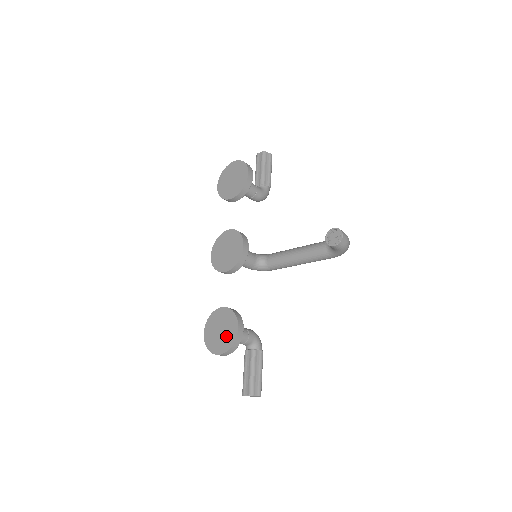
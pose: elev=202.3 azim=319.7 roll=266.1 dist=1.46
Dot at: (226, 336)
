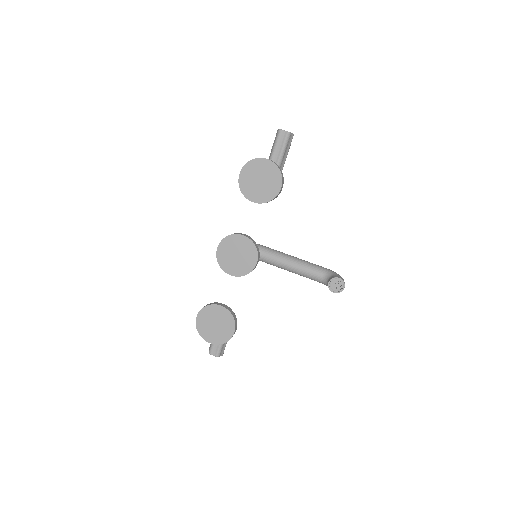
Dot at: (221, 332)
